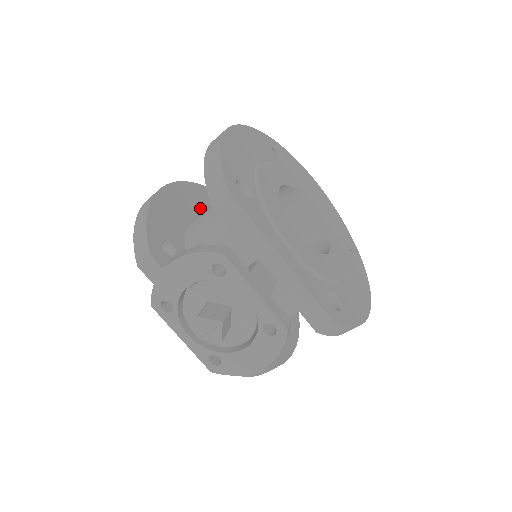
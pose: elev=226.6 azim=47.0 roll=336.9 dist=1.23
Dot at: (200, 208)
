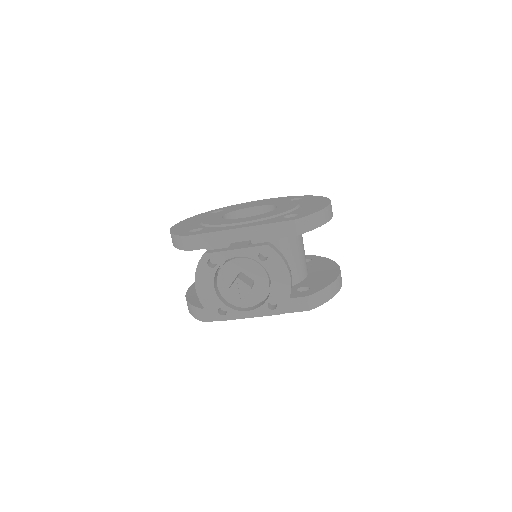
Dot at: occluded
